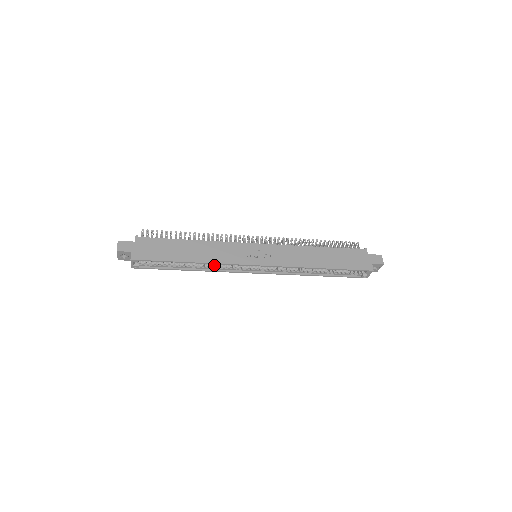
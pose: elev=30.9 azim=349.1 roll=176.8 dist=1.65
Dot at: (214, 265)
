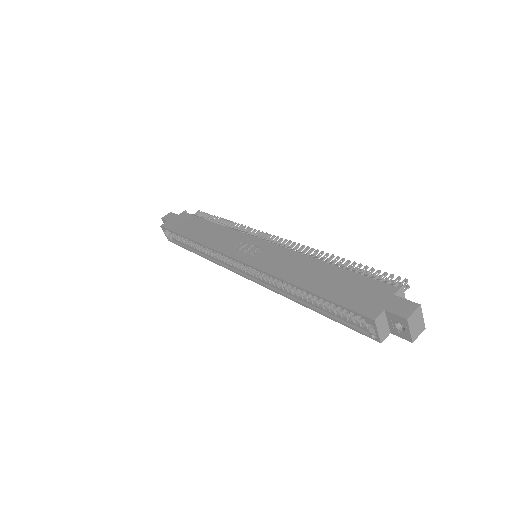
Dot at: (214, 253)
